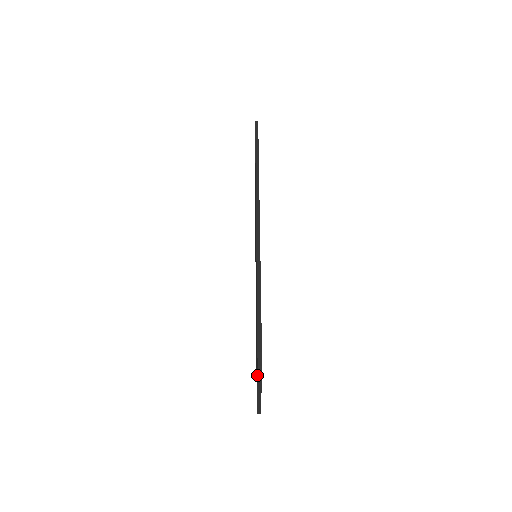
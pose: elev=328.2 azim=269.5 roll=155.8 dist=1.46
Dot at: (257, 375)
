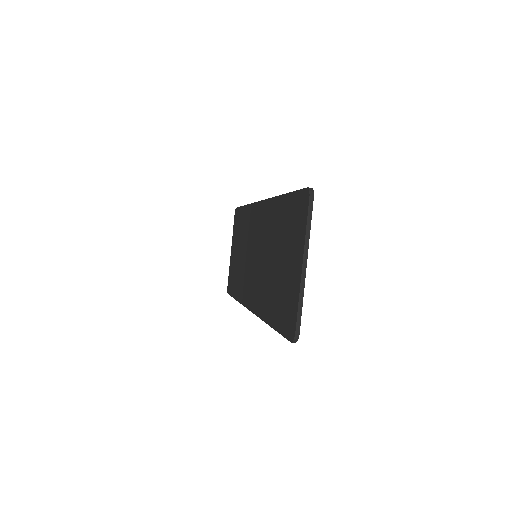
Dot at: (306, 205)
